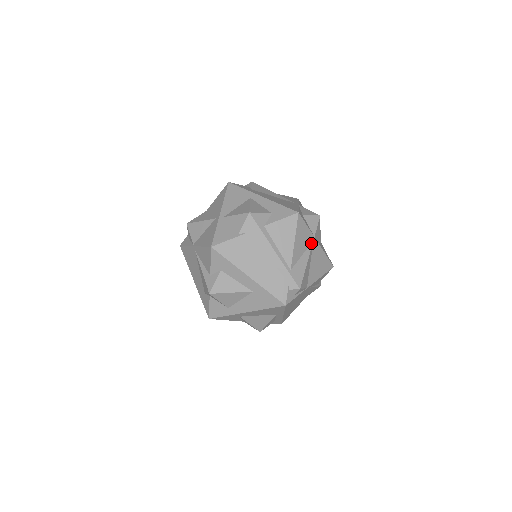
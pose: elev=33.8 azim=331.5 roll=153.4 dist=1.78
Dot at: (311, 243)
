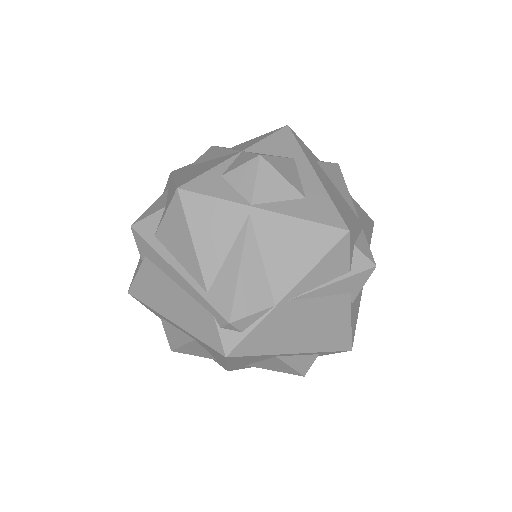
Dot at: (245, 221)
